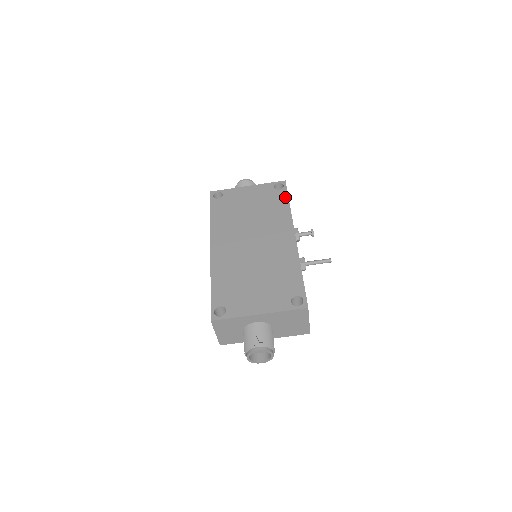
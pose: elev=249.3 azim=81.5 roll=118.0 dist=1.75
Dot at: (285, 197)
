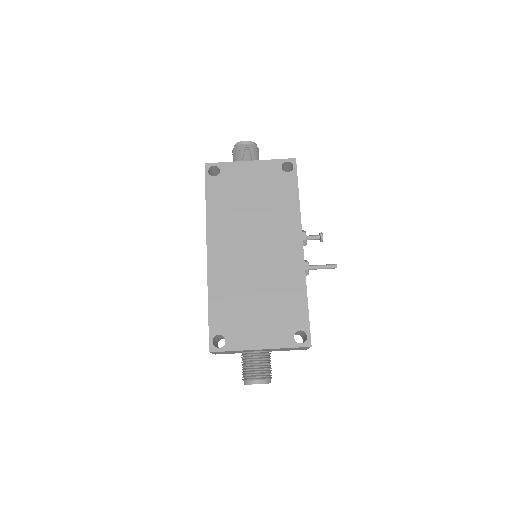
Dot at: (294, 186)
